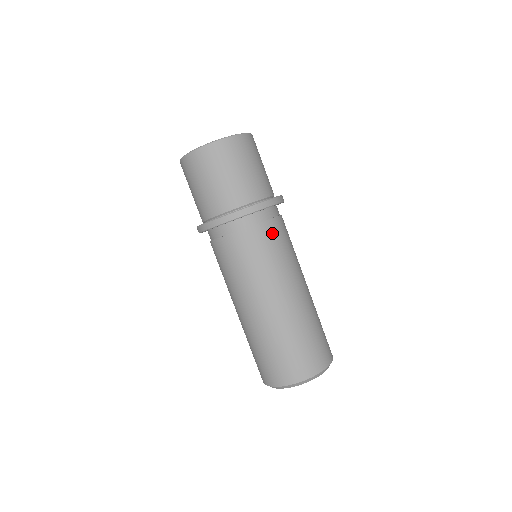
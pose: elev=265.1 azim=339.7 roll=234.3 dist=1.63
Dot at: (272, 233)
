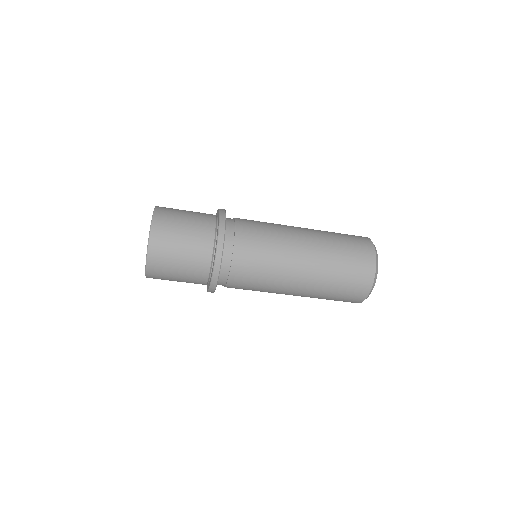
Dot at: (245, 257)
